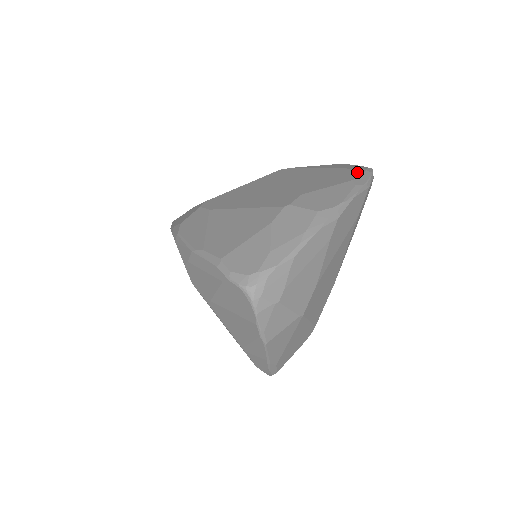
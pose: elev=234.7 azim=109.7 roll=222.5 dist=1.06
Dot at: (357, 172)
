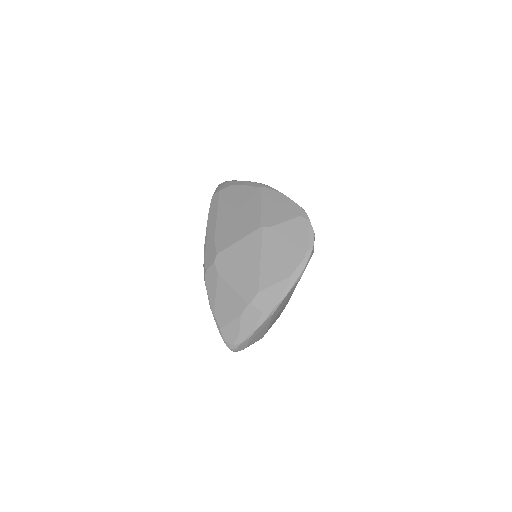
Dot at: (298, 260)
